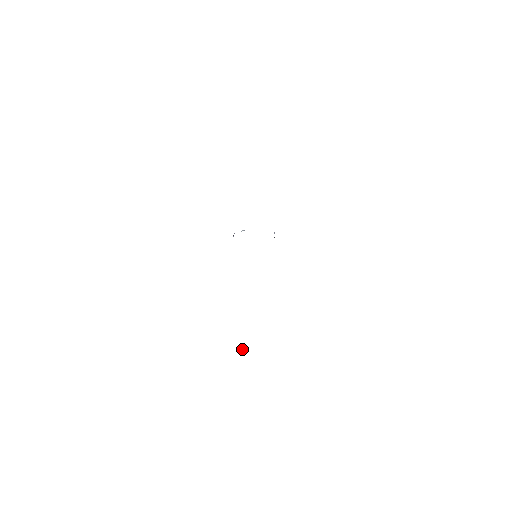
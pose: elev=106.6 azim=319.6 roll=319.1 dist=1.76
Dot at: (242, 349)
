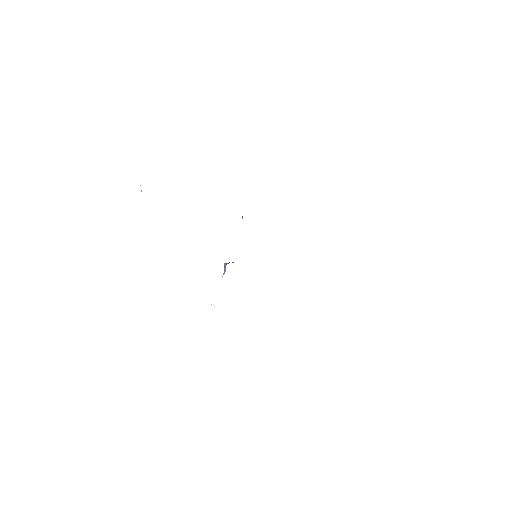
Dot at: occluded
